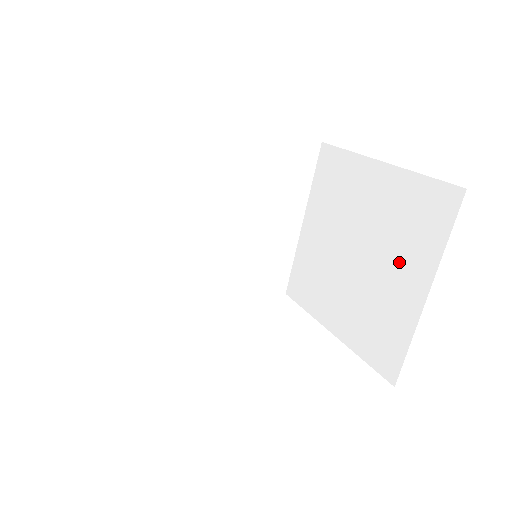
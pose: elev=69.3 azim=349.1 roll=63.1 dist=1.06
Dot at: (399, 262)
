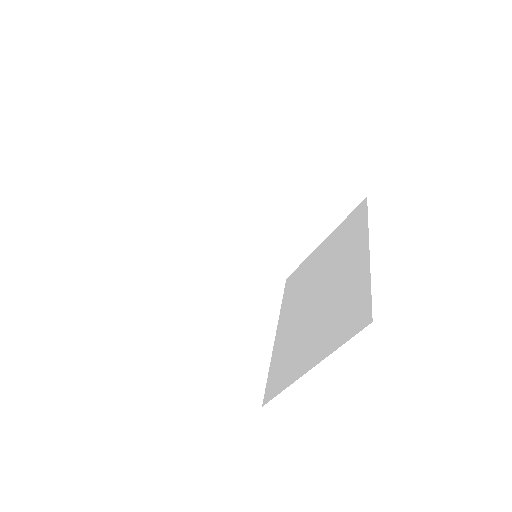
Dot at: (308, 220)
